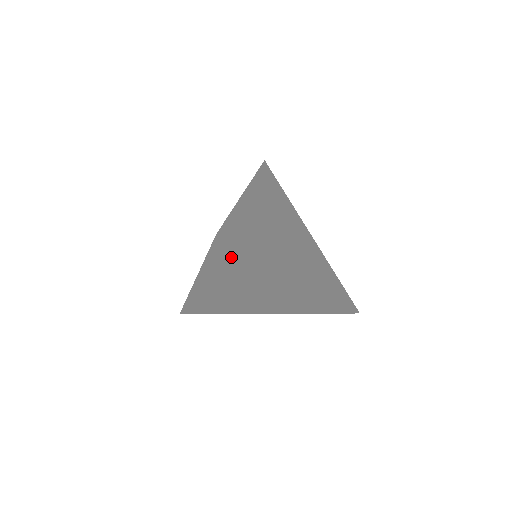
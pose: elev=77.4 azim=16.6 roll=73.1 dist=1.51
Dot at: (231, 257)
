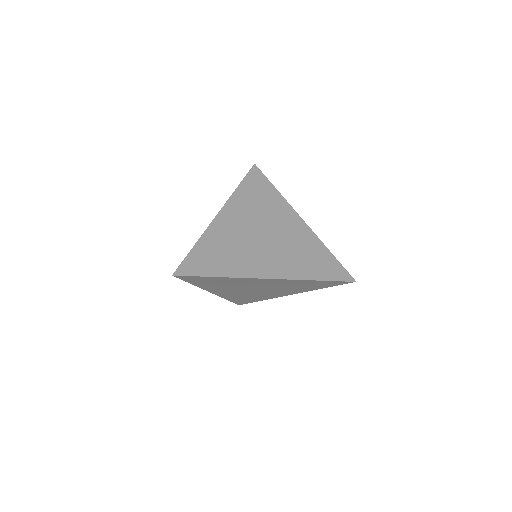
Dot at: (203, 280)
